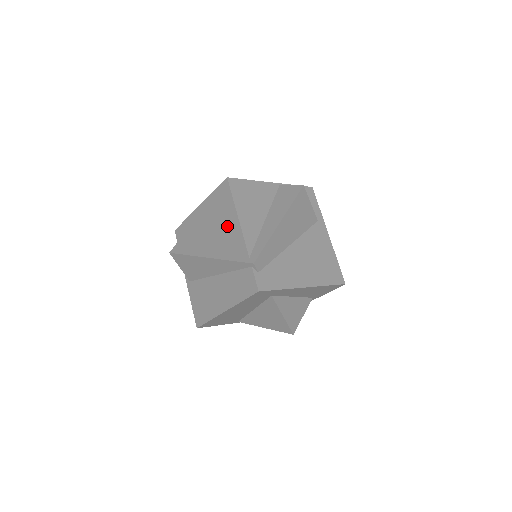
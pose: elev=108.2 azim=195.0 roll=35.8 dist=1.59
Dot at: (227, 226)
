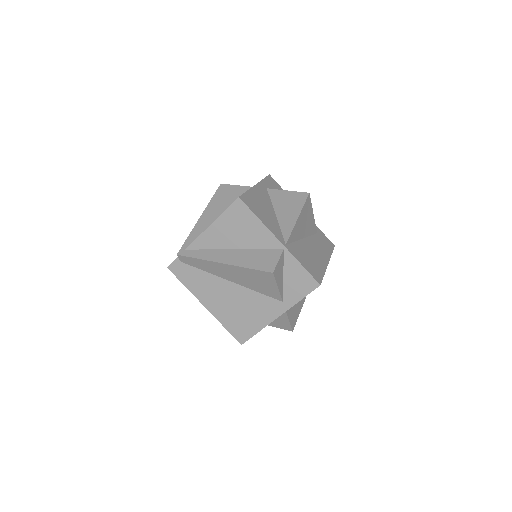
Dot at: occluded
